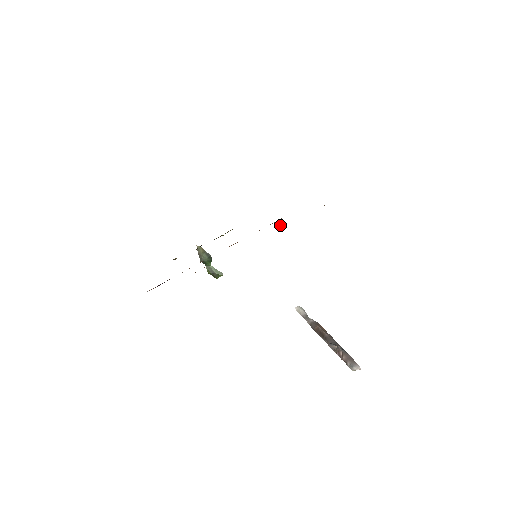
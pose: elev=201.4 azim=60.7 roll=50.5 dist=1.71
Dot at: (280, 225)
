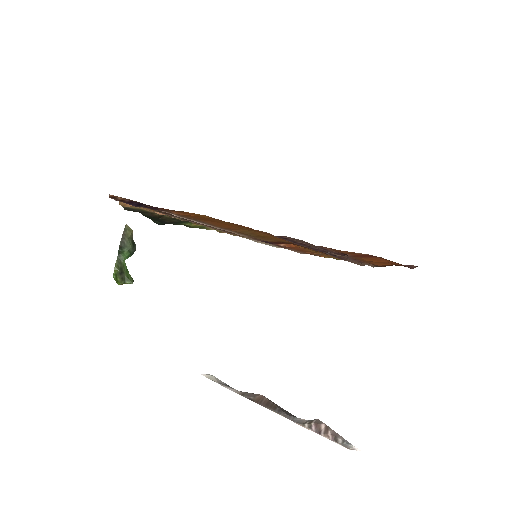
Dot at: (284, 244)
